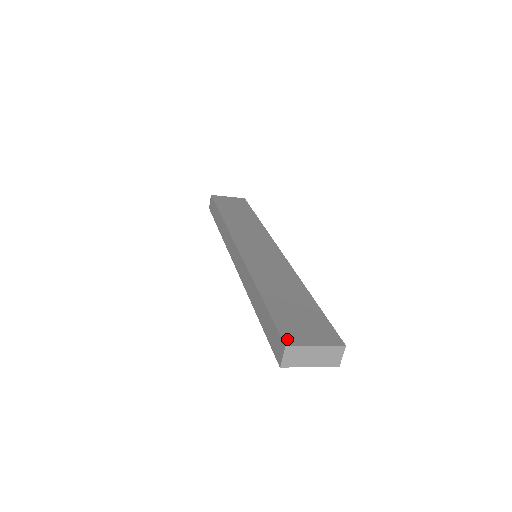
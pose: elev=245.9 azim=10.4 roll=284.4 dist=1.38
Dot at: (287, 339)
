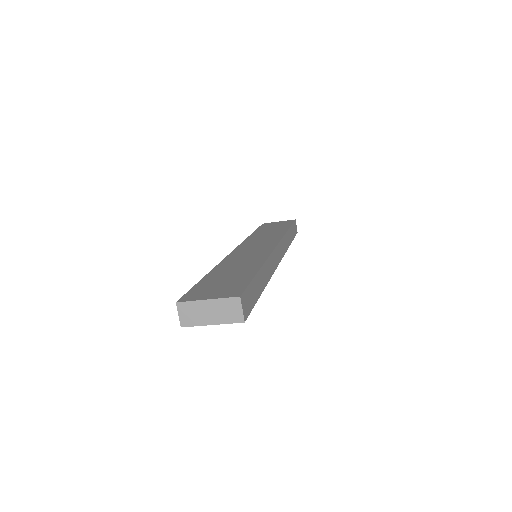
Dot at: (184, 298)
